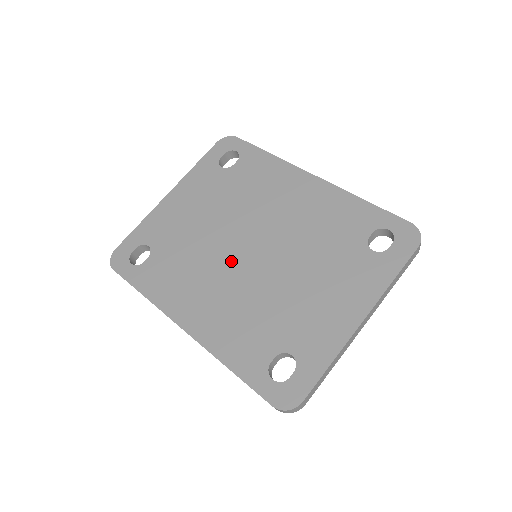
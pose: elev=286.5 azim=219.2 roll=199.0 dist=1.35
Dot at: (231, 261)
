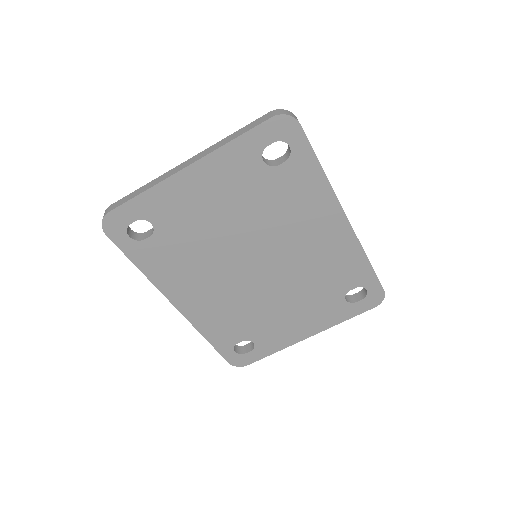
Dot at: (235, 270)
